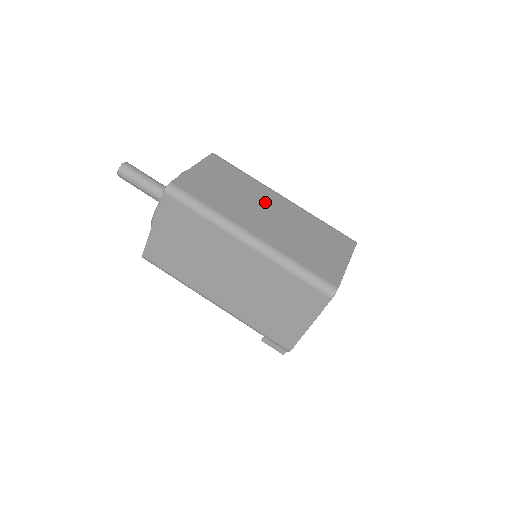
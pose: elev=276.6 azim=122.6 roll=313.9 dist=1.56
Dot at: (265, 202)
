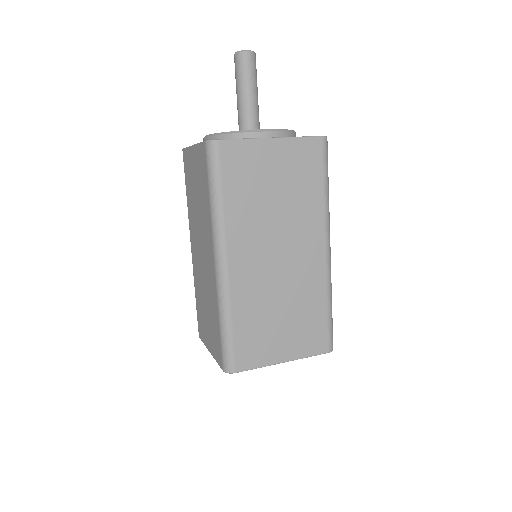
Dot at: (295, 239)
